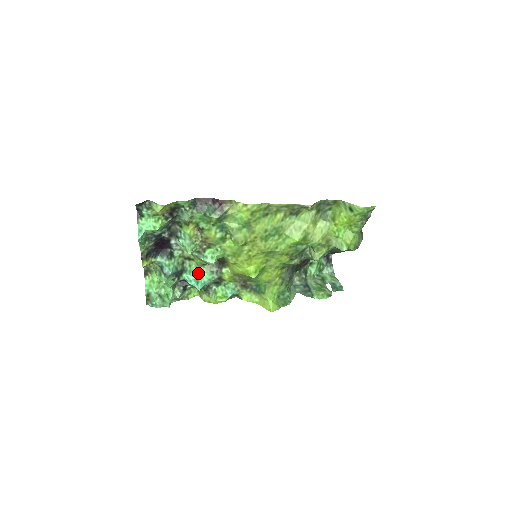
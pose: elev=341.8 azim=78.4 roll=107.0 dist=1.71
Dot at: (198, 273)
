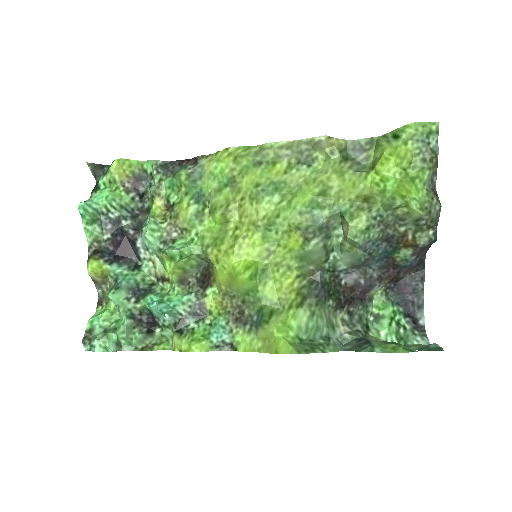
Dot at: (168, 294)
